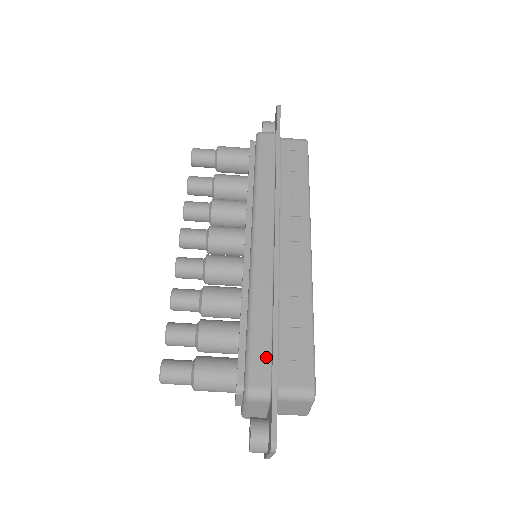
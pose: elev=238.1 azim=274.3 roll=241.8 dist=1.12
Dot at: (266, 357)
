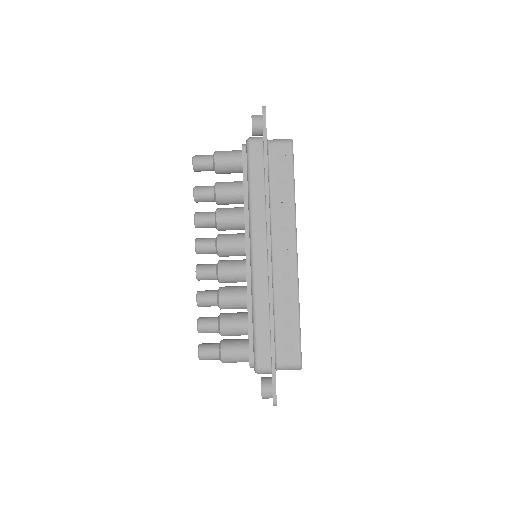
Dot at: (267, 347)
